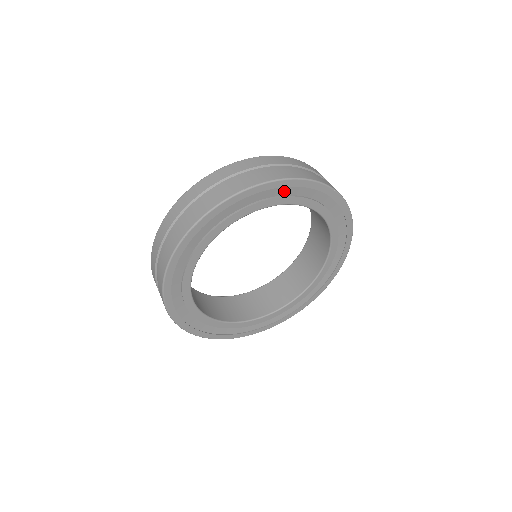
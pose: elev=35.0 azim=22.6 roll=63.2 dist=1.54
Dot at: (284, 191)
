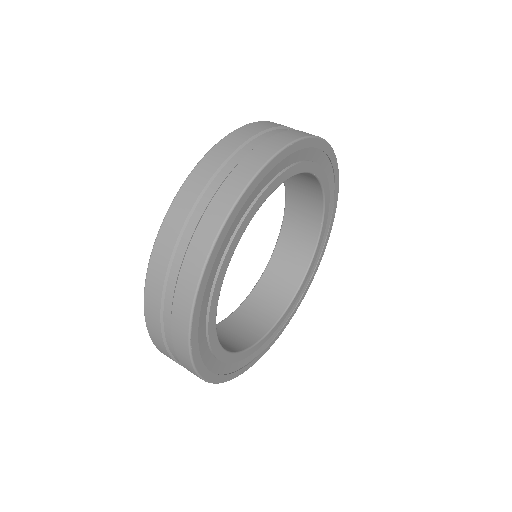
Dot at: (243, 209)
